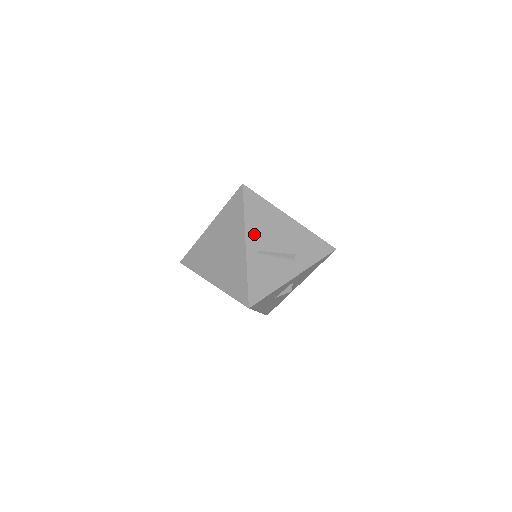
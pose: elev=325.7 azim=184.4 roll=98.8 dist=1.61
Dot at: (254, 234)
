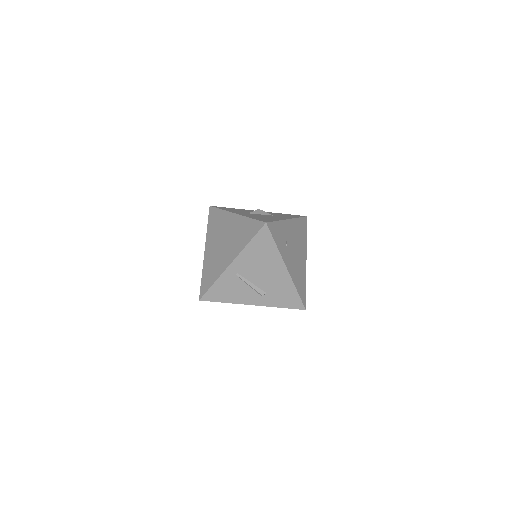
Dot at: (244, 261)
